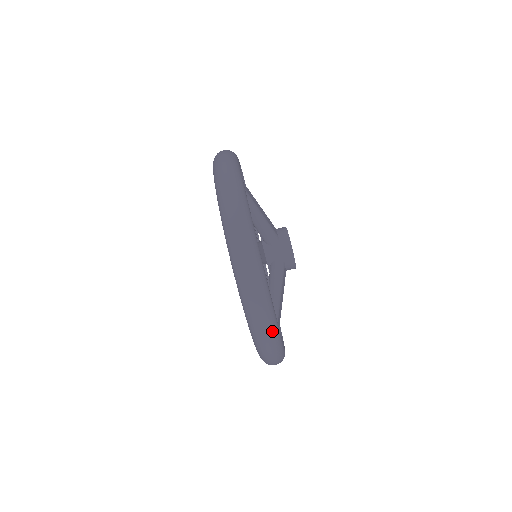
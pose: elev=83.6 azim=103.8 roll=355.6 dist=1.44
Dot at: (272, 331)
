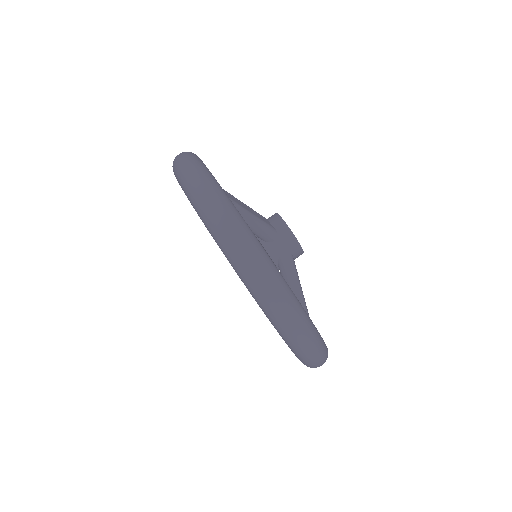
Dot at: (317, 344)
